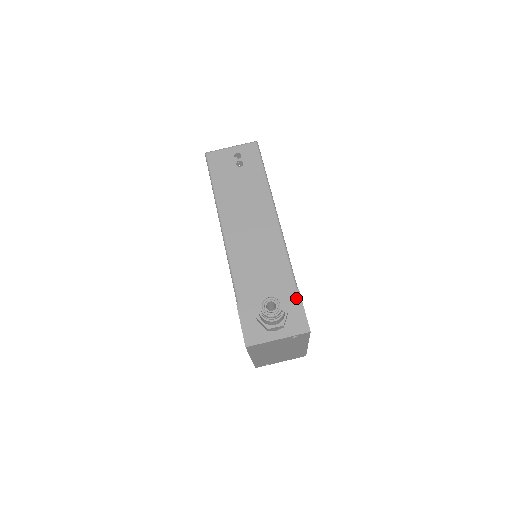
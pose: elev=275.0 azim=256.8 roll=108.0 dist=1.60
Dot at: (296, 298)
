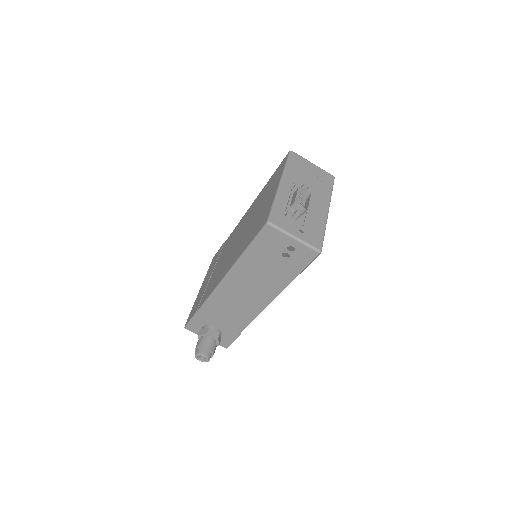
Dot at: (234, 336)
